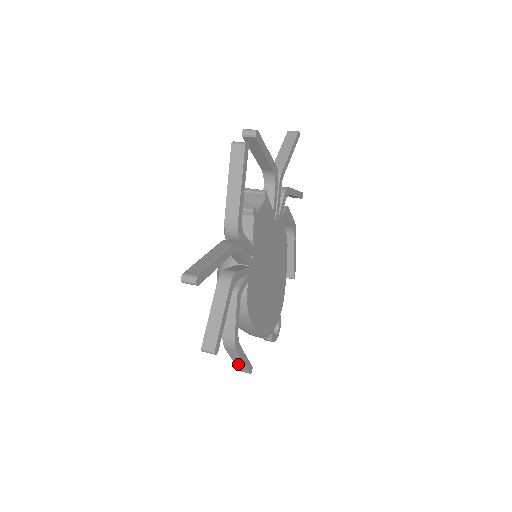
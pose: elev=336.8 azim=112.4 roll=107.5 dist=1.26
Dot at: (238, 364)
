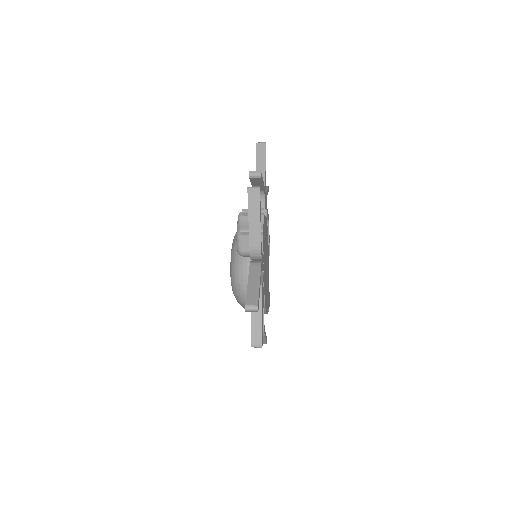
Dot at: occluded
